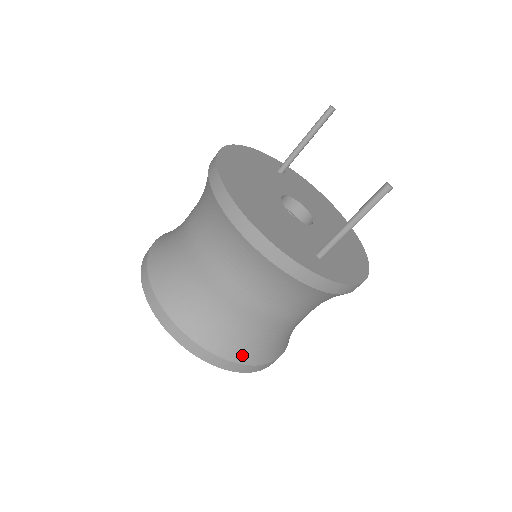
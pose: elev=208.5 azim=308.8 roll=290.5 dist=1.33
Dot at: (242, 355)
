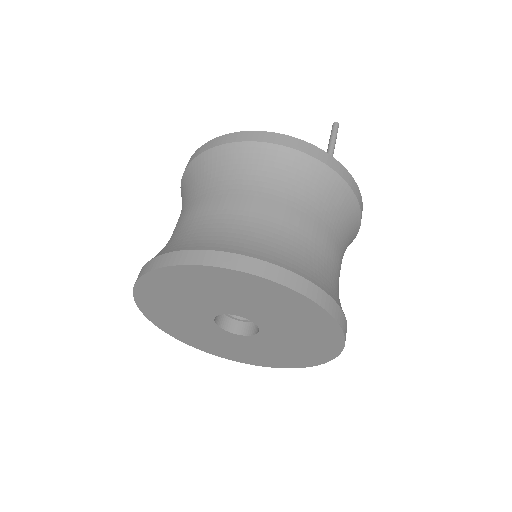
Dot at: (325, 286)
